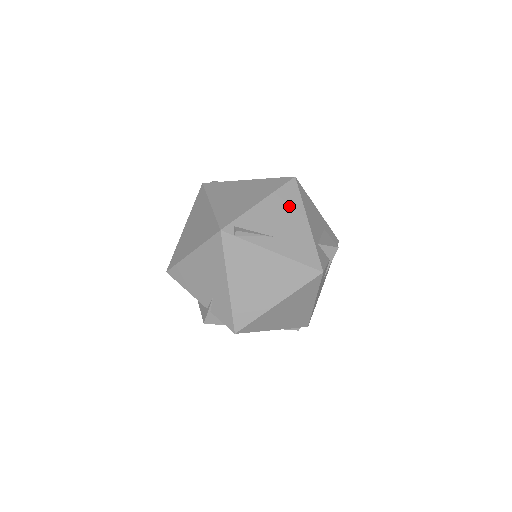
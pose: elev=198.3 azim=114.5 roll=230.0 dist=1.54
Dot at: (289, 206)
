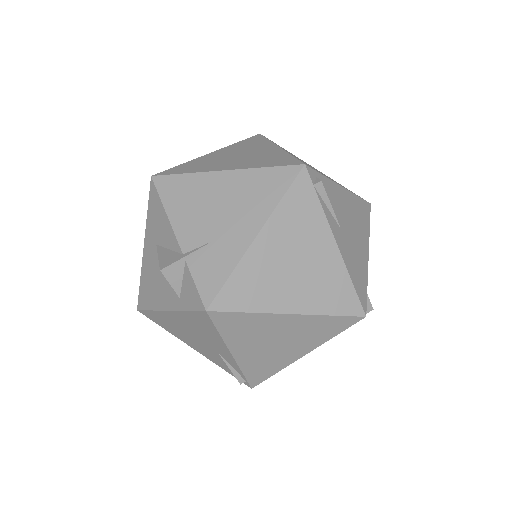
Dot at: (360, 220)
